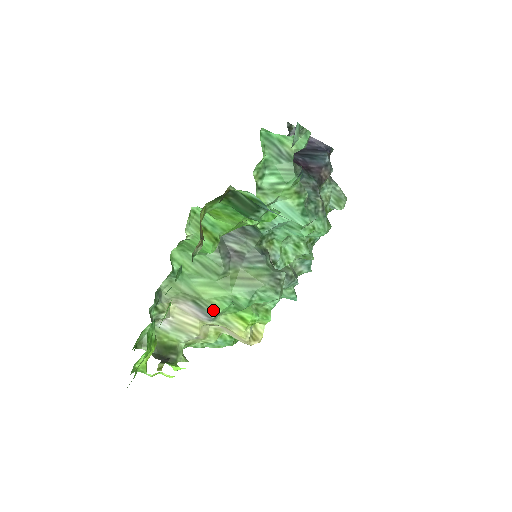
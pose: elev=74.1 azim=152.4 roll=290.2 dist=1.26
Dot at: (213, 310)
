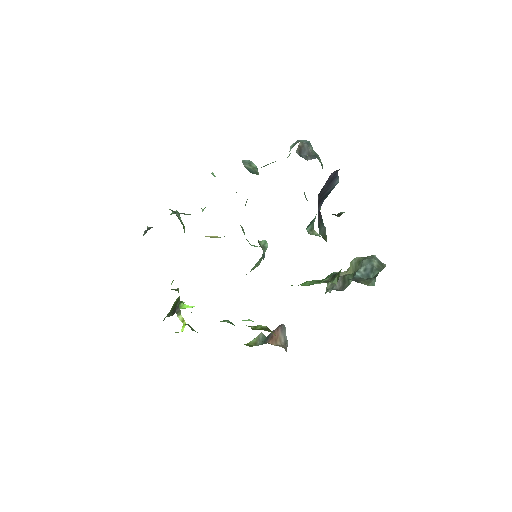
Dot at: occluded
